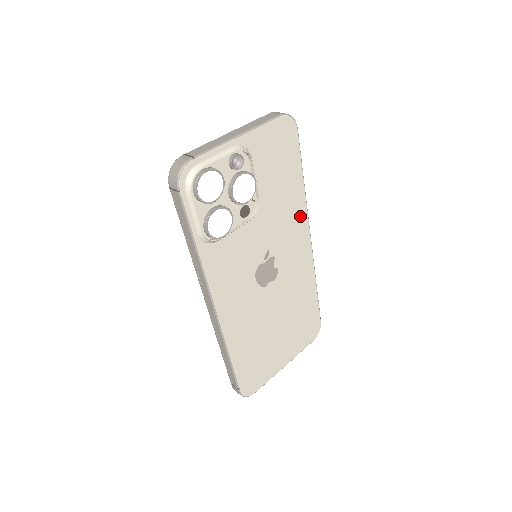
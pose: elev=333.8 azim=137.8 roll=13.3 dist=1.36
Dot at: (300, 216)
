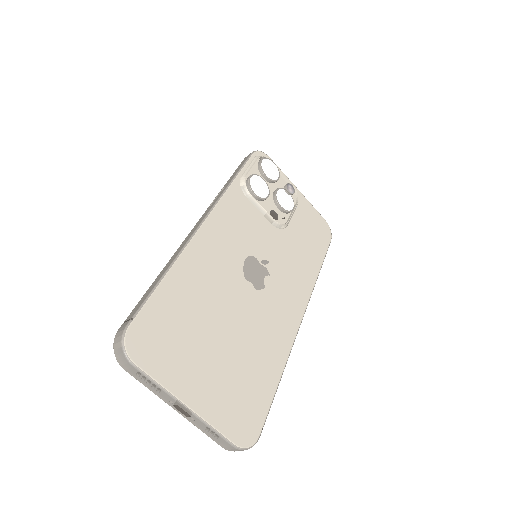
Dot at: (305, 286)
